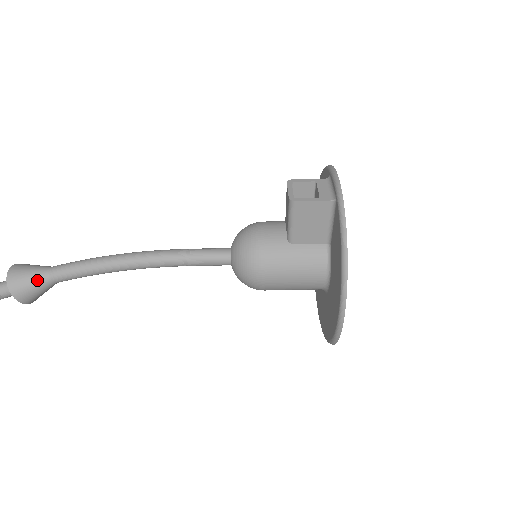
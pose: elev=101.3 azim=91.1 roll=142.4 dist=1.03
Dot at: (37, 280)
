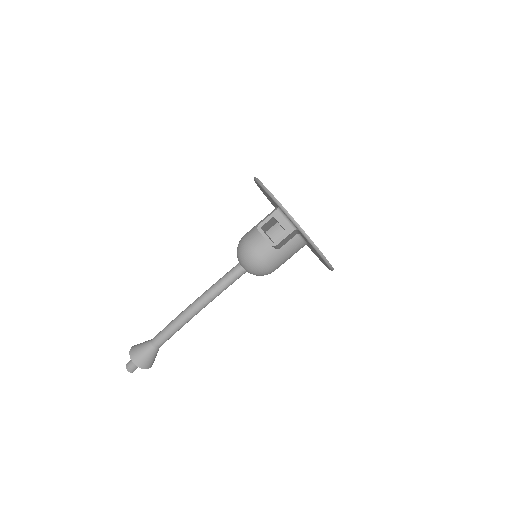
Dot at: (153, 354)
